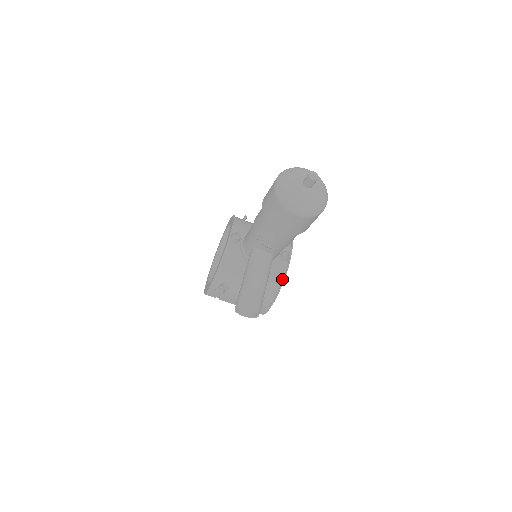
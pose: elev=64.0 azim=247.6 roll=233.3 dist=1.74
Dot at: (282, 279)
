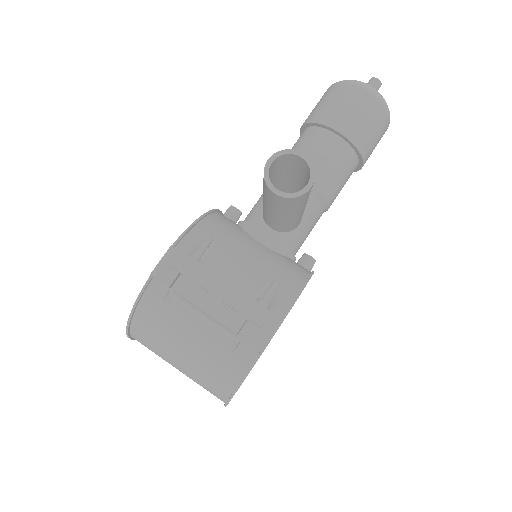
Dot at: (307, 275)
